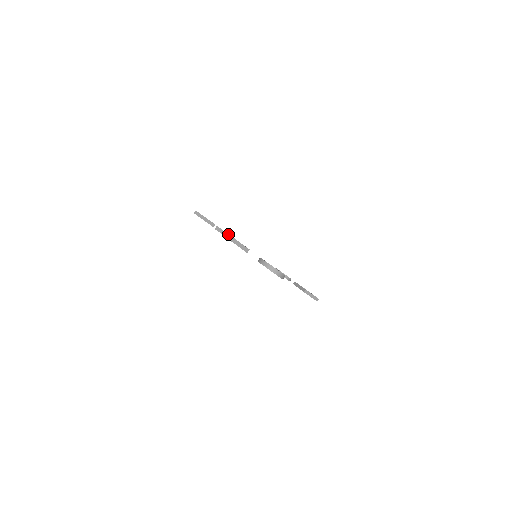
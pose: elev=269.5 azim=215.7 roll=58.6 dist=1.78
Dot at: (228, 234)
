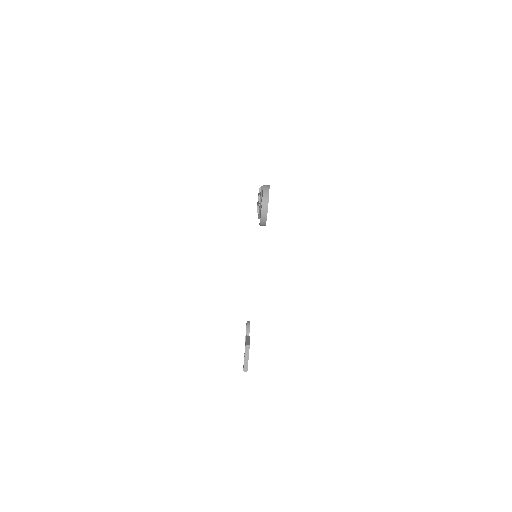
Dot at: occluded
